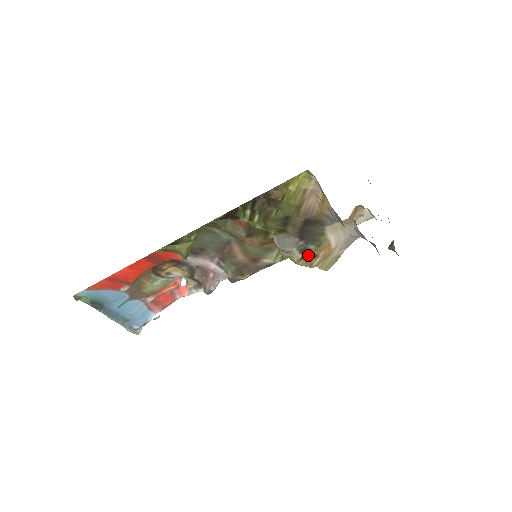
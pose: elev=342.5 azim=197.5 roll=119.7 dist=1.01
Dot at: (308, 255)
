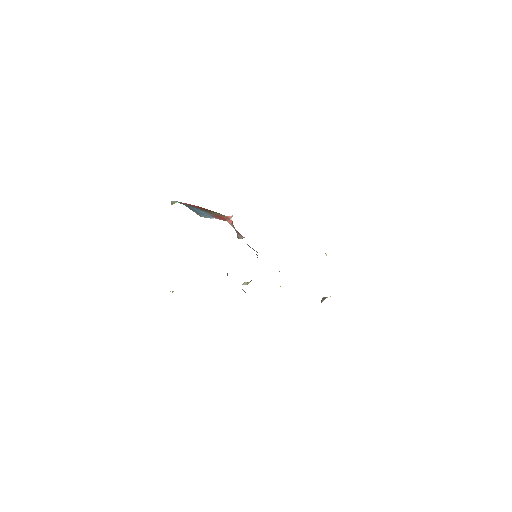
Dot at: occluded
